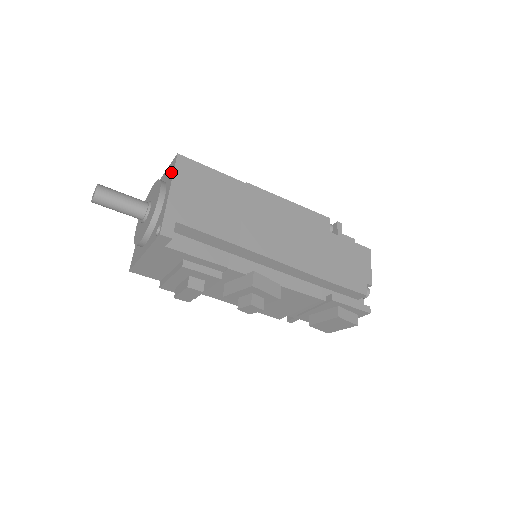
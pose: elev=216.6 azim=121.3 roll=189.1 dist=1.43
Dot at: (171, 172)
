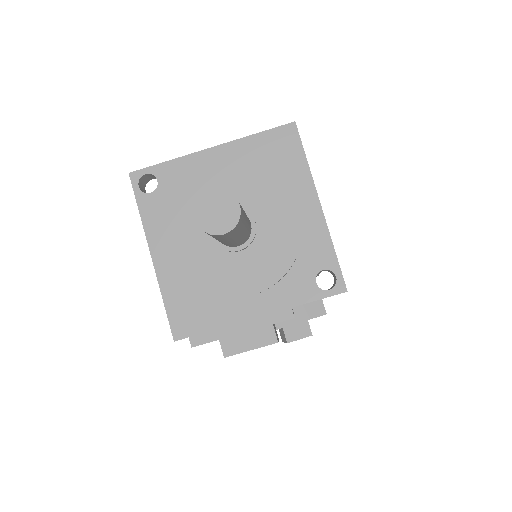
Dot at: (292, 158)
